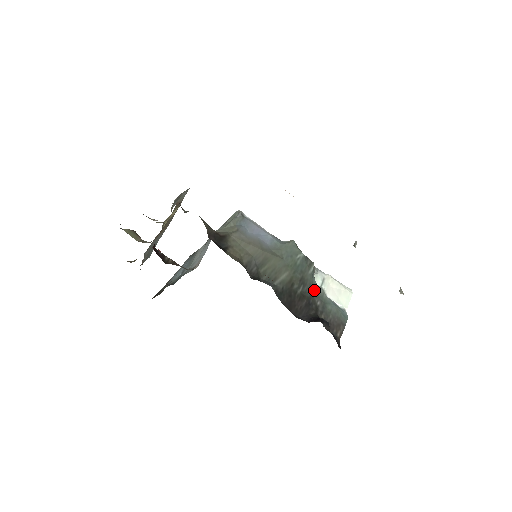
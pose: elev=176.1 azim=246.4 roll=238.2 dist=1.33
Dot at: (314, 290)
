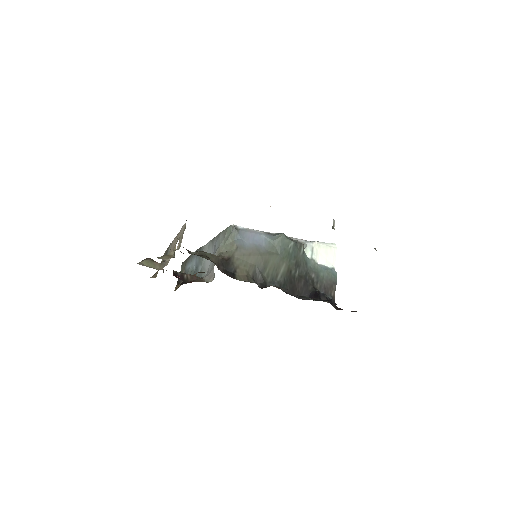
Dot at: (307, 266)
